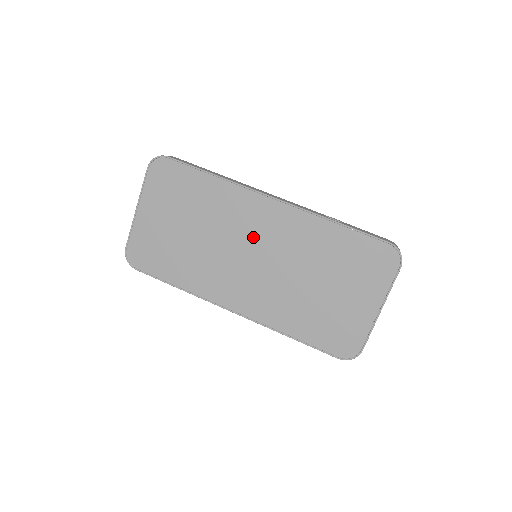
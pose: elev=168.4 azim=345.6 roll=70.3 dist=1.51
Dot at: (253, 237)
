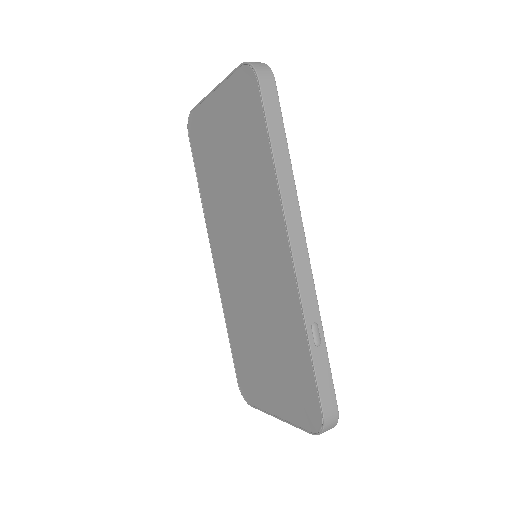
Dot at: (257, 246)
